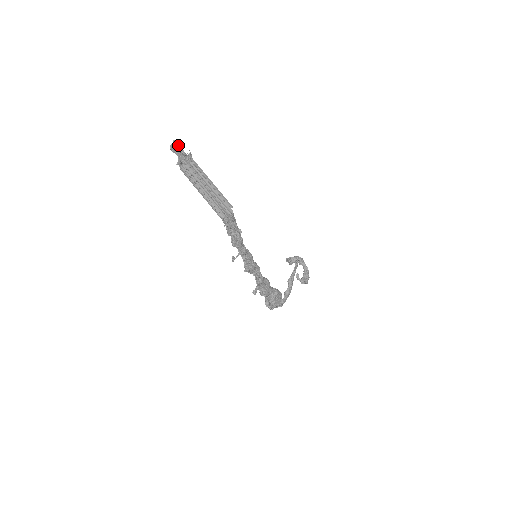
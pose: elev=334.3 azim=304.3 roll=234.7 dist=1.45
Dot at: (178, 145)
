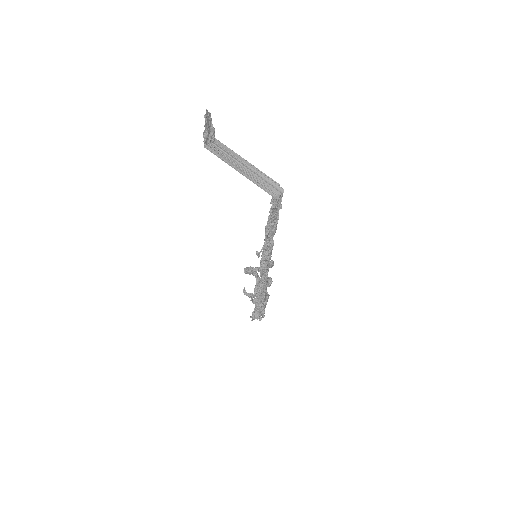
Dot at: (209, 117)
